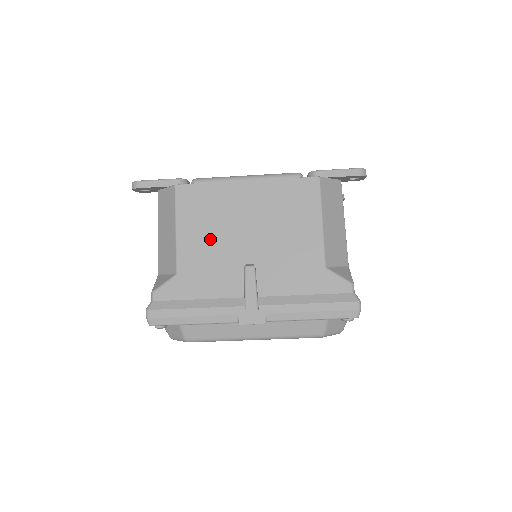
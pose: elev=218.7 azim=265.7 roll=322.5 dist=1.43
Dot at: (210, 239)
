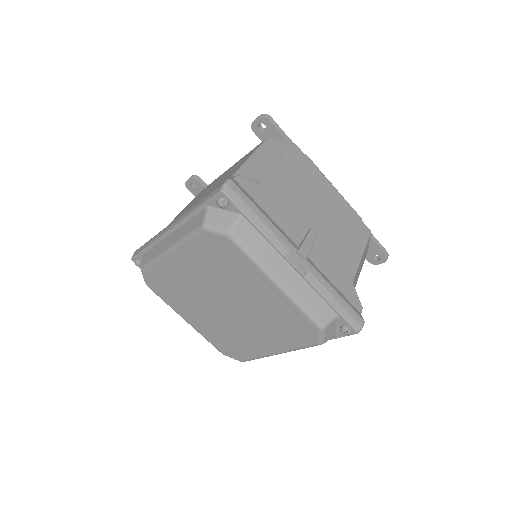
Dot at: (297, 191)
